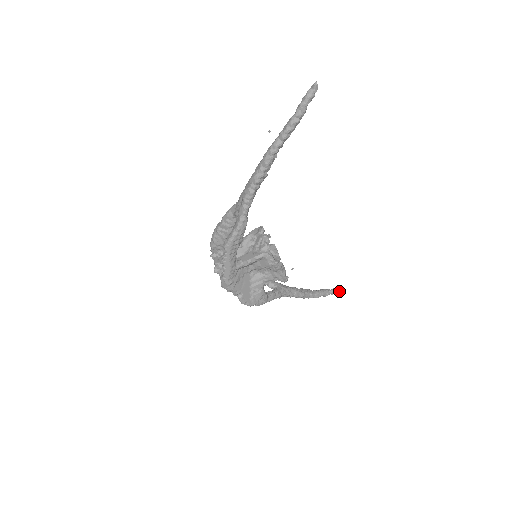
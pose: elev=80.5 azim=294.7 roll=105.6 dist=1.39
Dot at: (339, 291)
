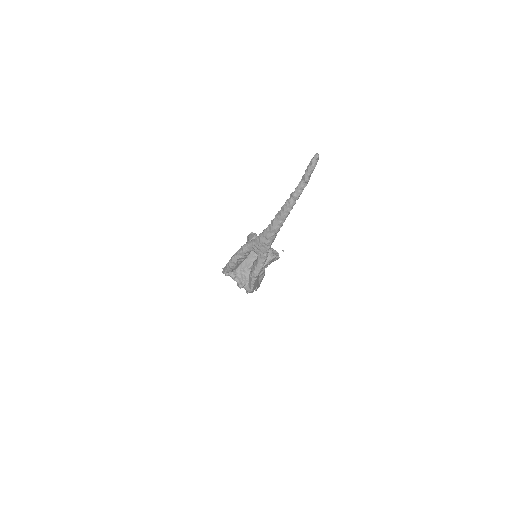
Dot at: occluded
